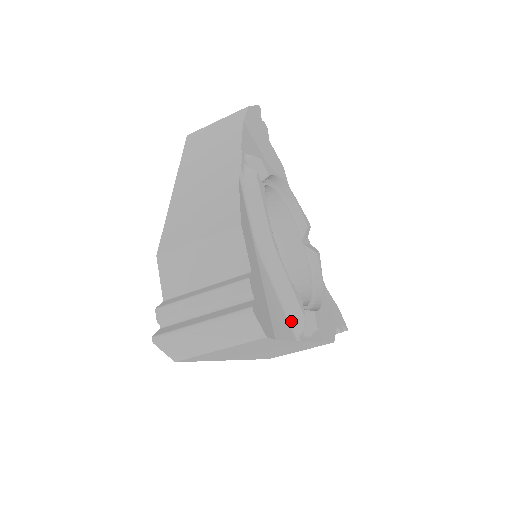
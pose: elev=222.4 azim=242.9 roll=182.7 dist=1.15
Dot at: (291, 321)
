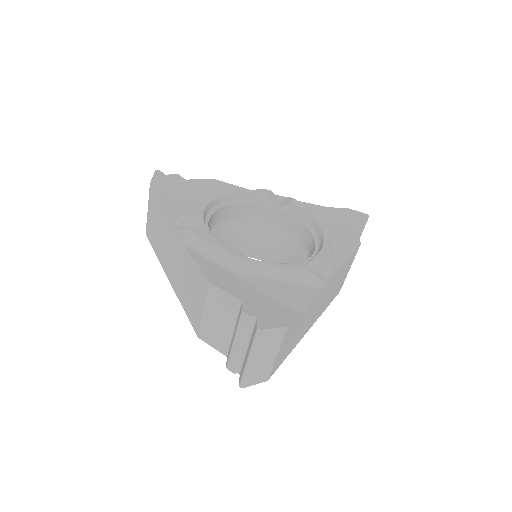
Dot at: (306, 283)
